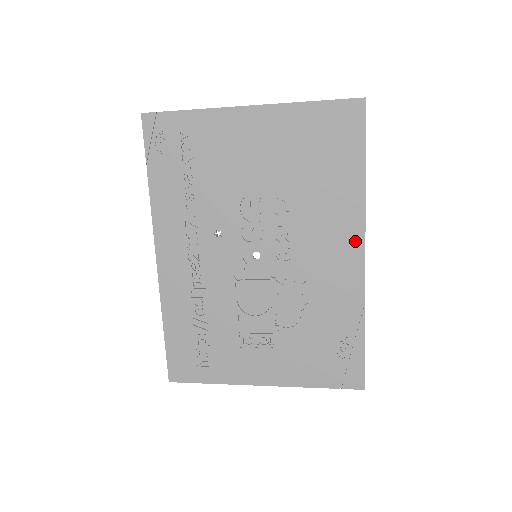
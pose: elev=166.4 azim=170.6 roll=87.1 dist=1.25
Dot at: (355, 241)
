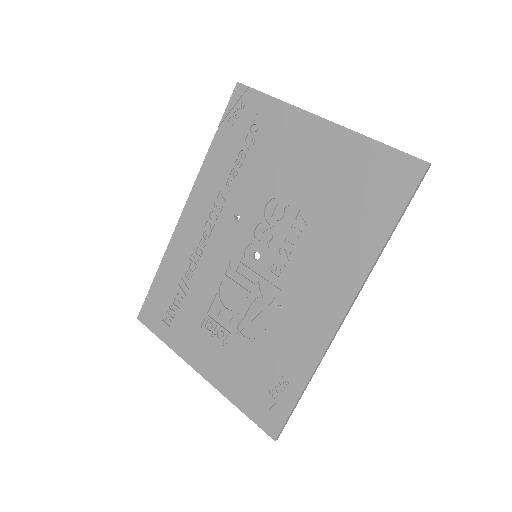
Dot at: (344, 296)
